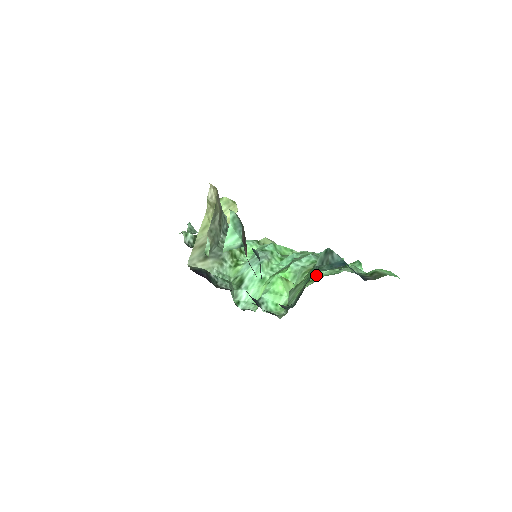
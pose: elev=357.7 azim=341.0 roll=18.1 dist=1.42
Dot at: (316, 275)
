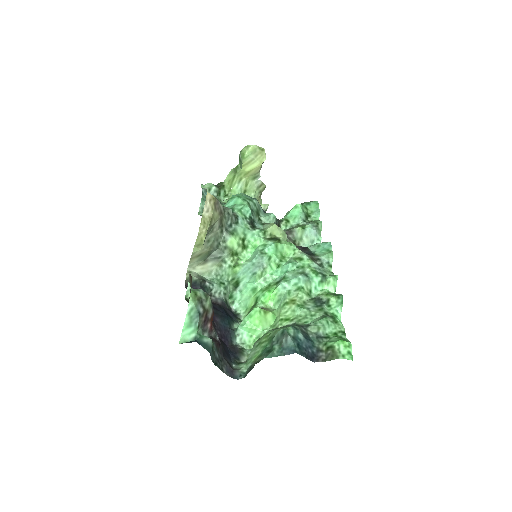
Dot at: (293, 312)
